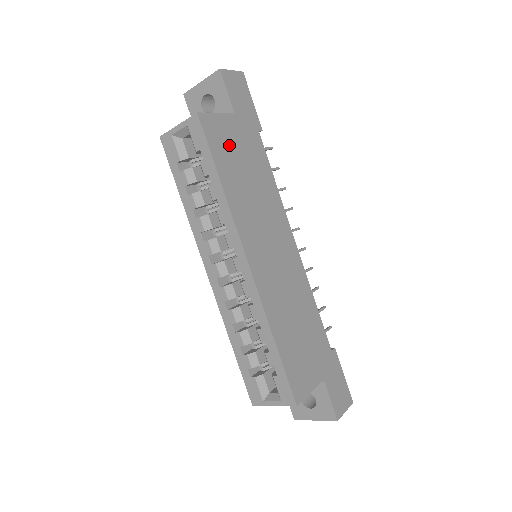
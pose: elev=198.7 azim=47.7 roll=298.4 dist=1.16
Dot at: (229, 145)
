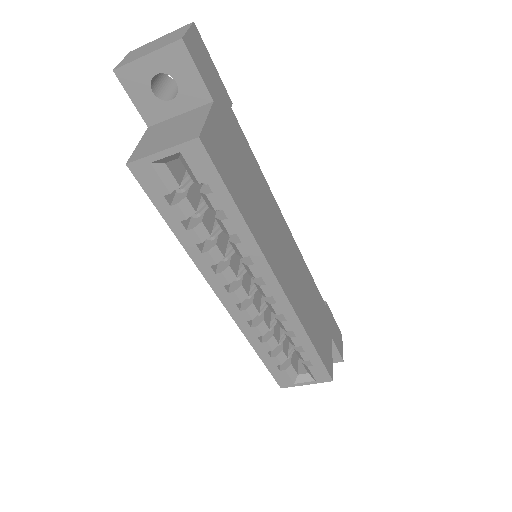
Dot at: (228, 156)
